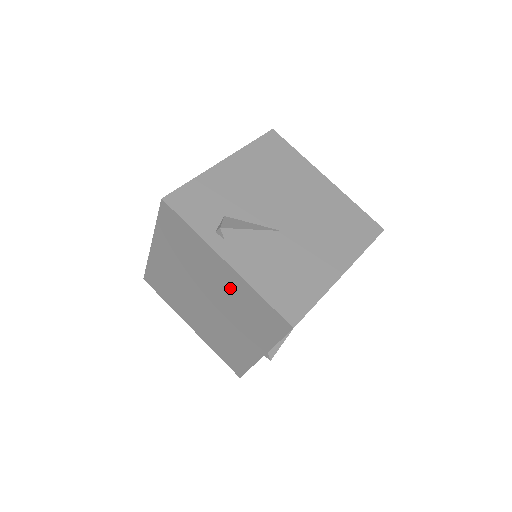
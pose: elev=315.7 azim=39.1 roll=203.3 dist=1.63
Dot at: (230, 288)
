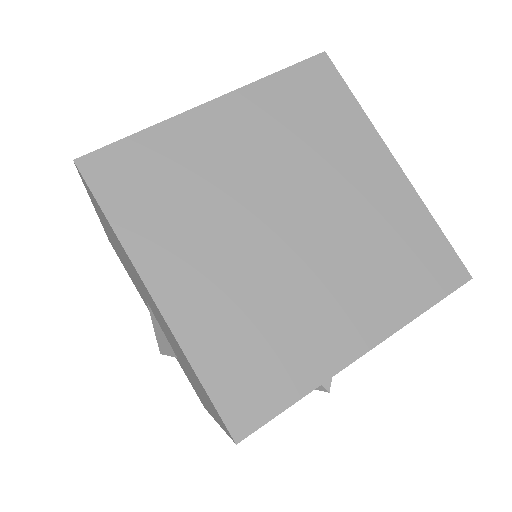
Dot at: (376, 204)
